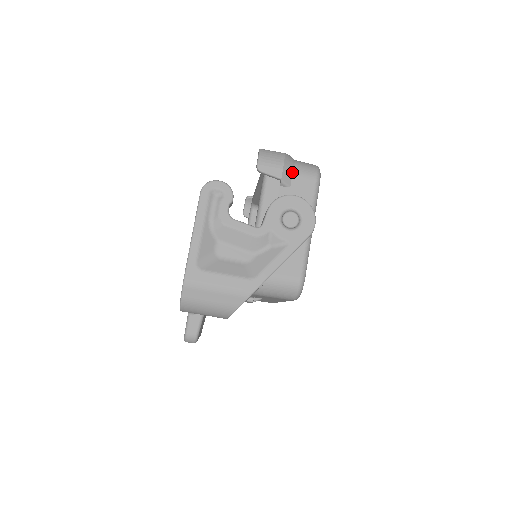
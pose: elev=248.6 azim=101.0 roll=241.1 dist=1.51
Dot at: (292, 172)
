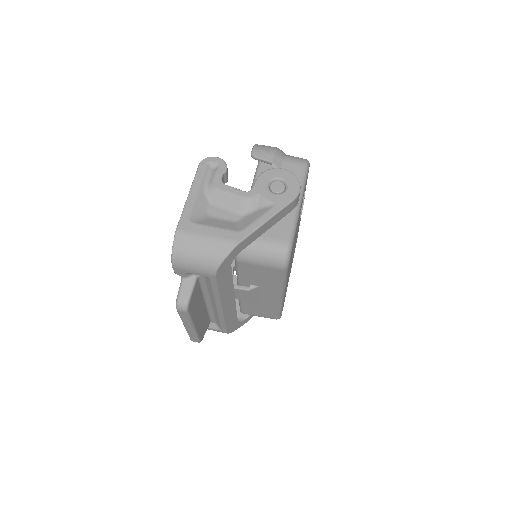
Dot at: (283, 159)
